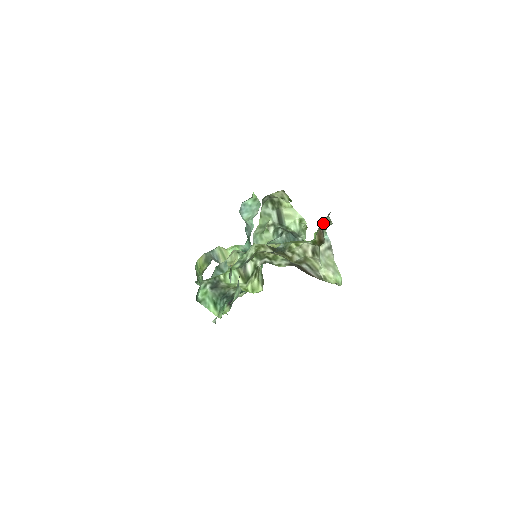
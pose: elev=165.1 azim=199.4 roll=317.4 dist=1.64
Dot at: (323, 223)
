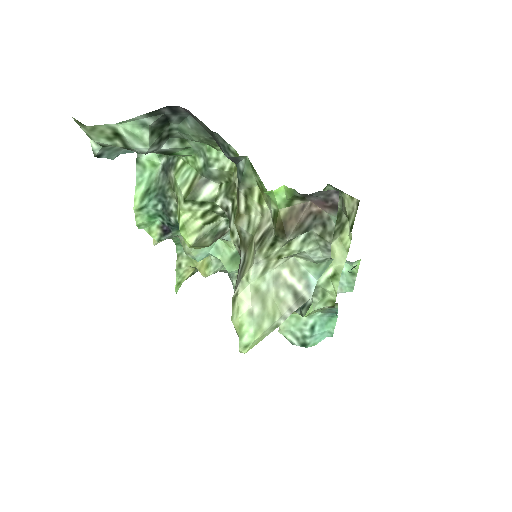
Dot at: (319, 217)
